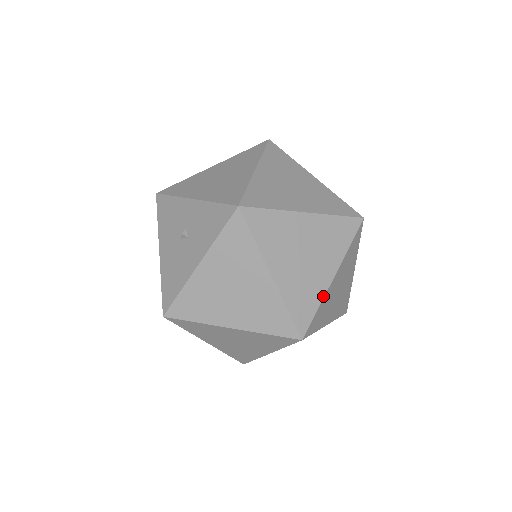
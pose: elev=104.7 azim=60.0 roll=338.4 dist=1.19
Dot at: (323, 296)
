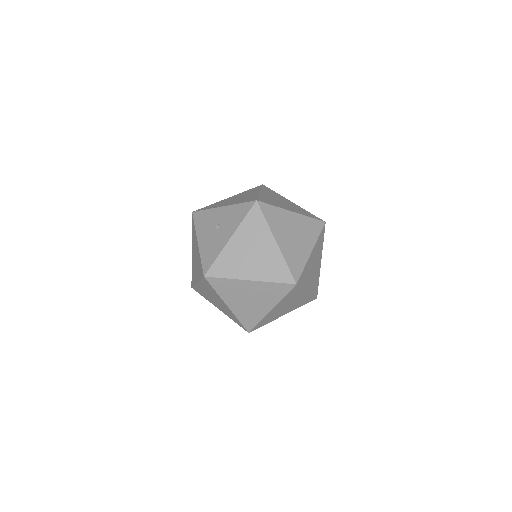
Dot at: (306, 261)
